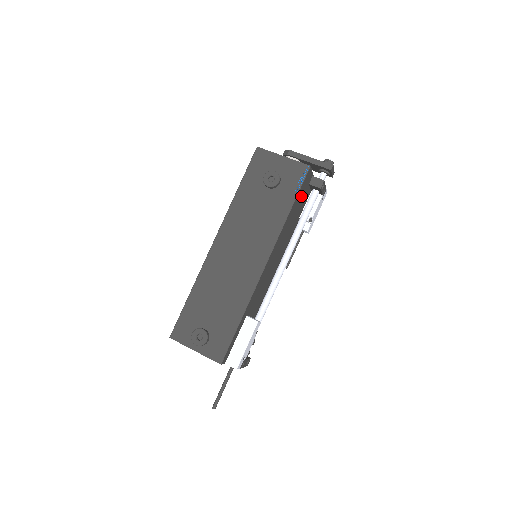
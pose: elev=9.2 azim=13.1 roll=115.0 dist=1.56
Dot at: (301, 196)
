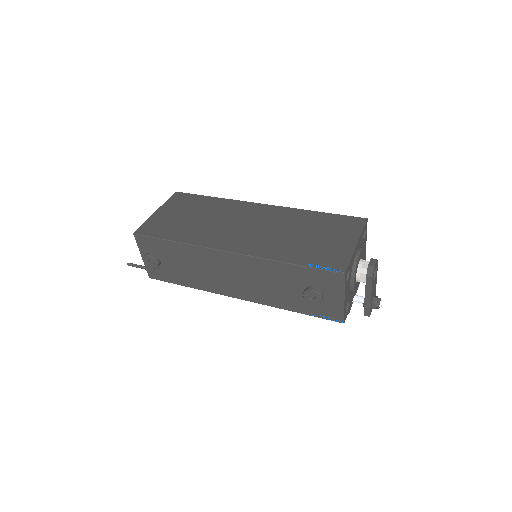
Dot at: occluded
